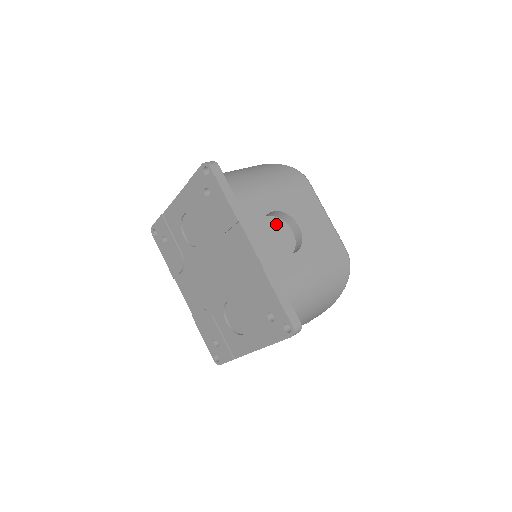
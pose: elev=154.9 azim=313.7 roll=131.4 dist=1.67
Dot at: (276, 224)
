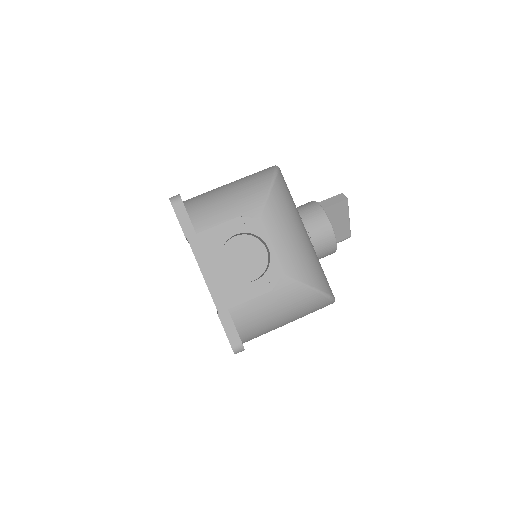
Dot at: occluded
